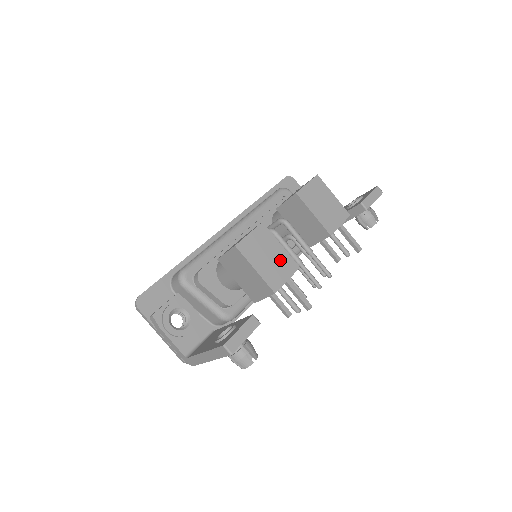
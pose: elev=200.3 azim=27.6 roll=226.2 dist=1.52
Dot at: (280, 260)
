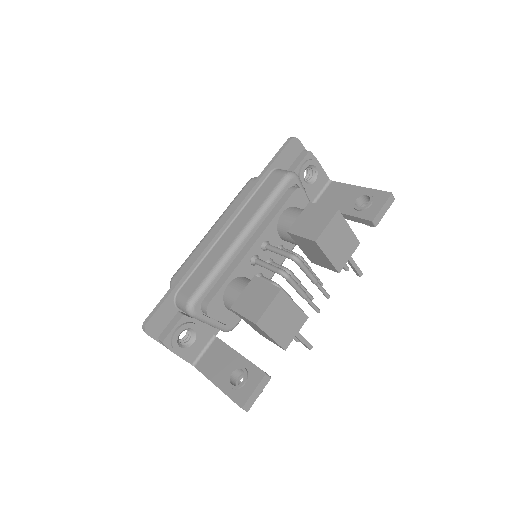
Dot at: (293, 319)
